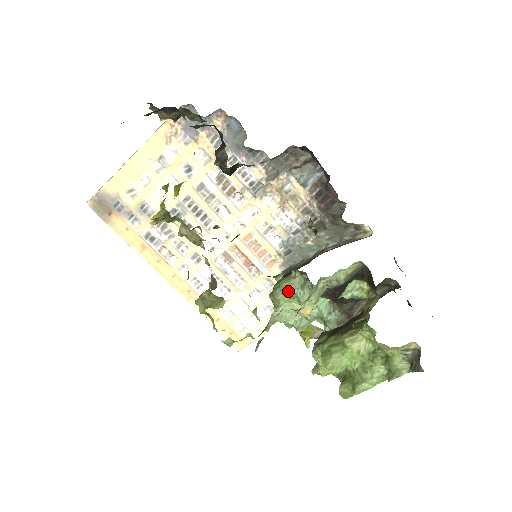
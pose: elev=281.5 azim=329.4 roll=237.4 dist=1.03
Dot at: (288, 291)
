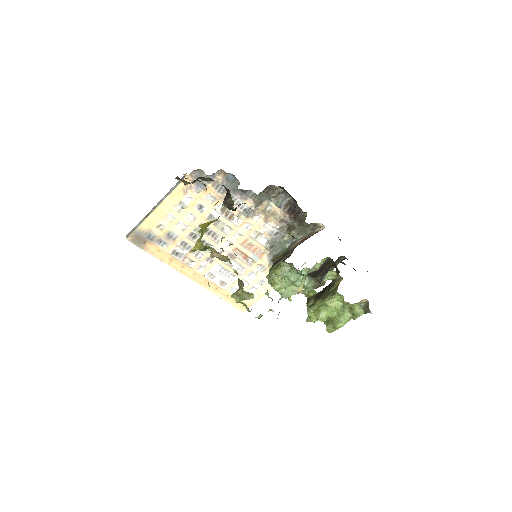
Dot at: (281, 275)
